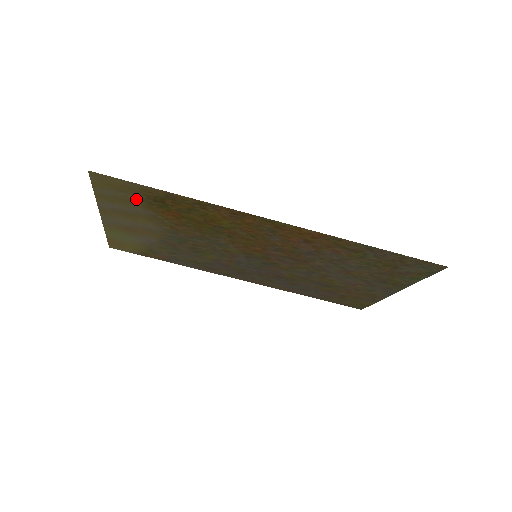
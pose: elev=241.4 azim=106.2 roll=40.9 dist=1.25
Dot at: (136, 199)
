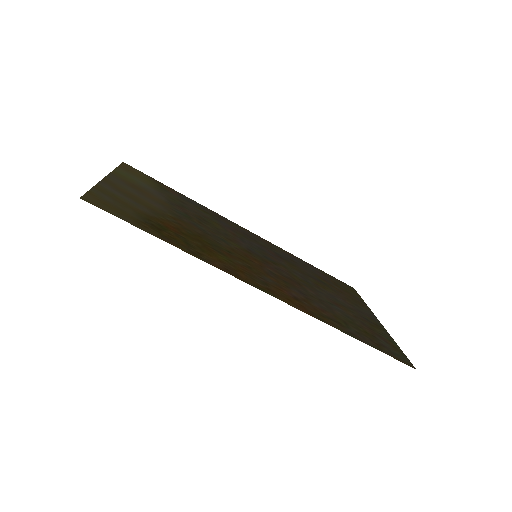
Dot at: (134, 212)
